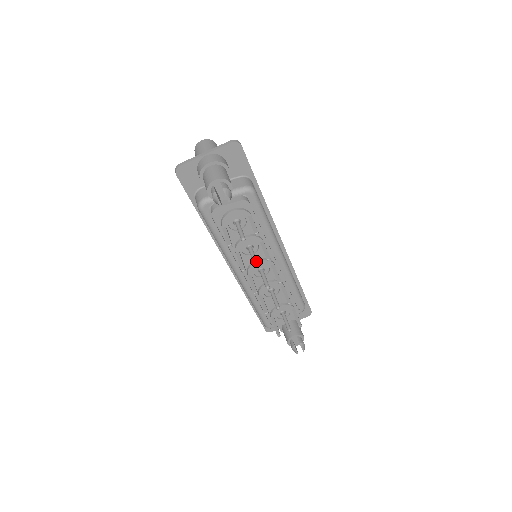
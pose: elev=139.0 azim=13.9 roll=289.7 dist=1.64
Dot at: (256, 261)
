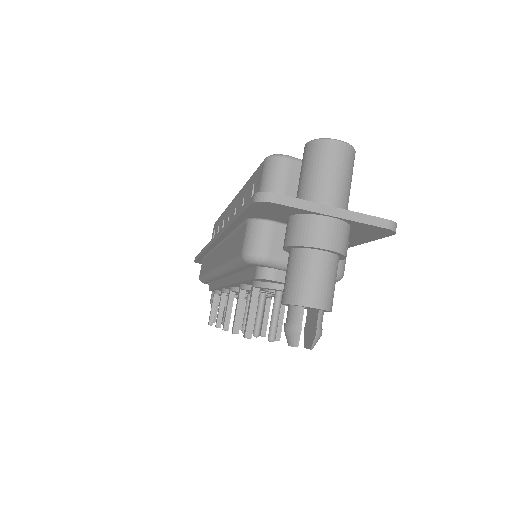
Dot at: occluded
